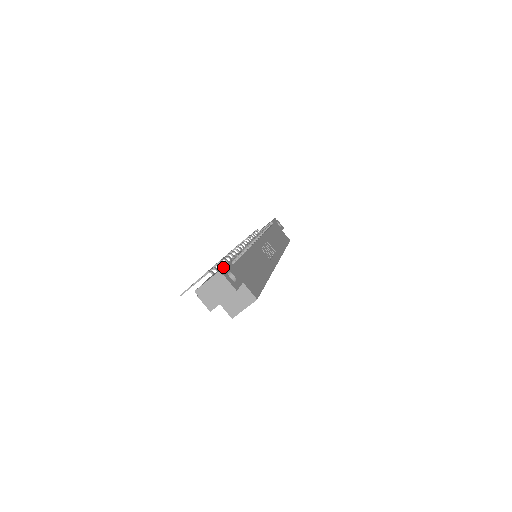
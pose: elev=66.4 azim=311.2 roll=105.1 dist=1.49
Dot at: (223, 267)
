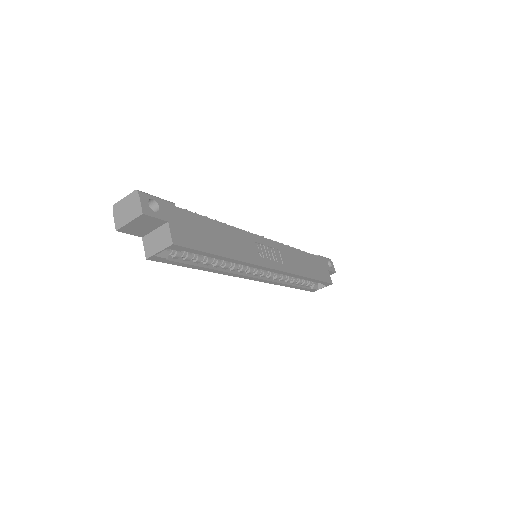
Dot at: (152, 195)
